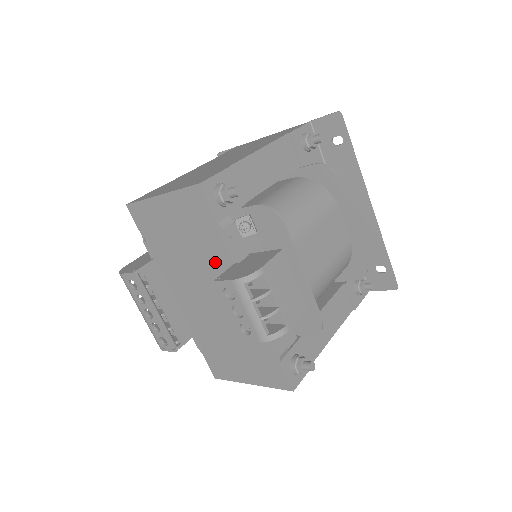
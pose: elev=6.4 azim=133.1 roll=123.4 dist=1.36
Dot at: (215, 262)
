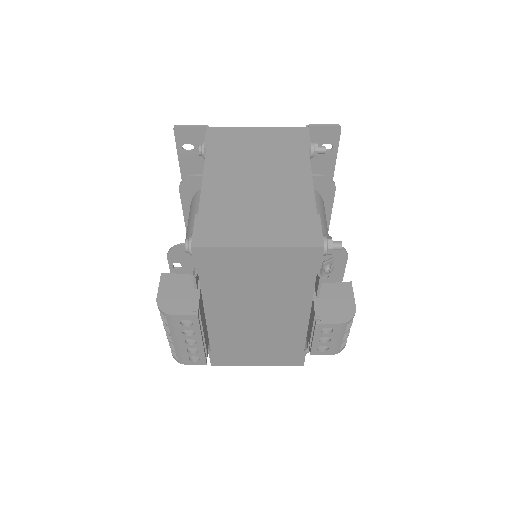
Dot at: (290, 296)
